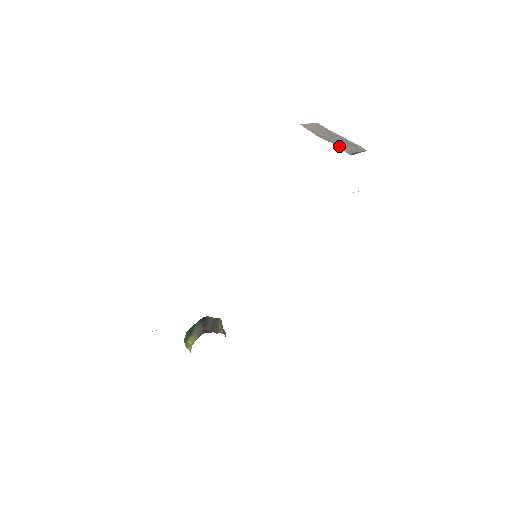
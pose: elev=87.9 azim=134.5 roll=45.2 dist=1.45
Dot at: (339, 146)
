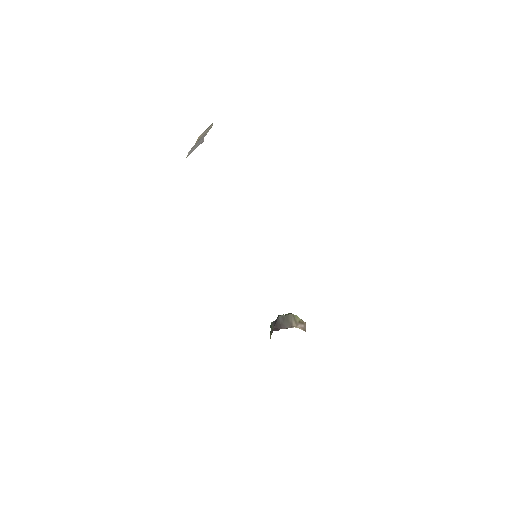
Dot at: (189, 151)
